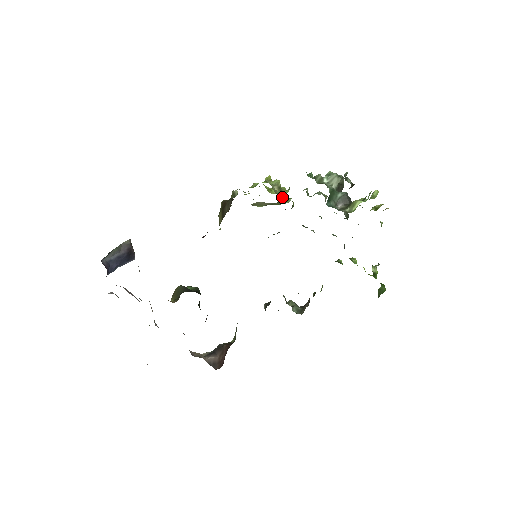
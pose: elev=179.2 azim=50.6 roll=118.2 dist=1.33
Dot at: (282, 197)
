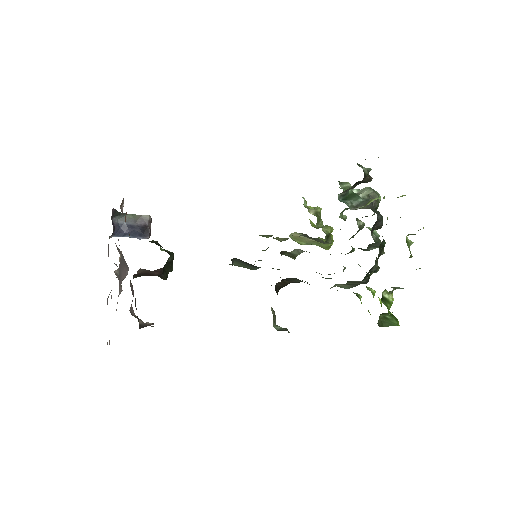
Dot at: (318, 223)
